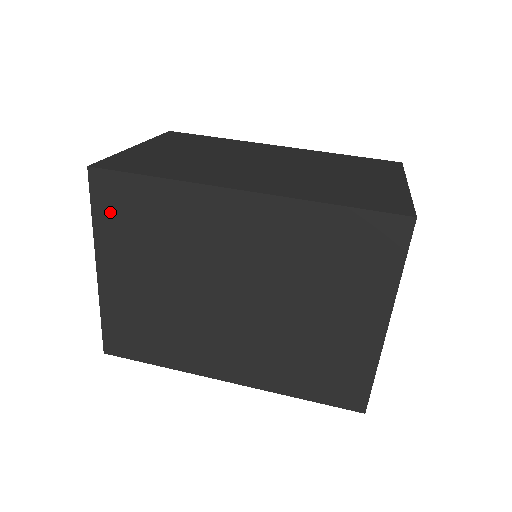
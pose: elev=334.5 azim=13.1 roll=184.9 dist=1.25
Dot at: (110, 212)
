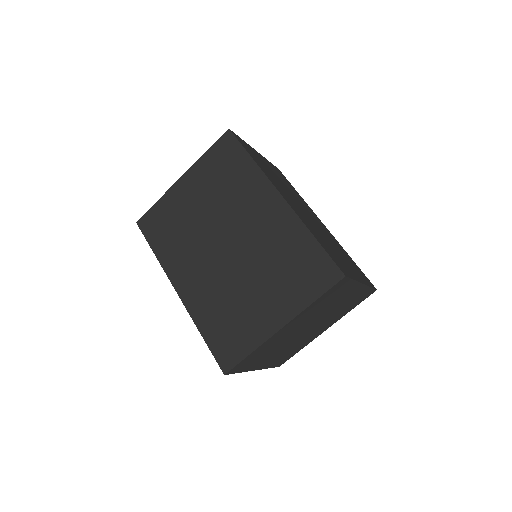
Dot at: (216, 156)
